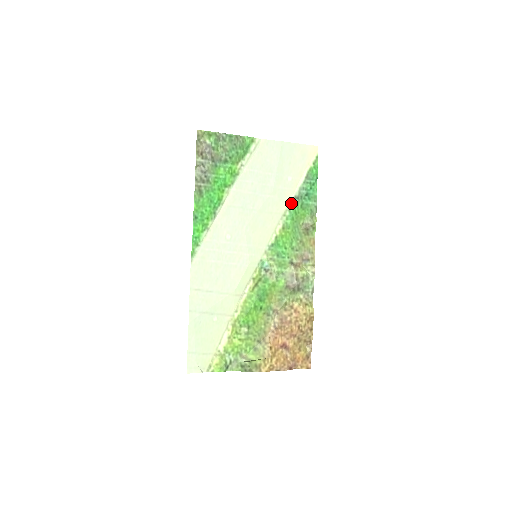
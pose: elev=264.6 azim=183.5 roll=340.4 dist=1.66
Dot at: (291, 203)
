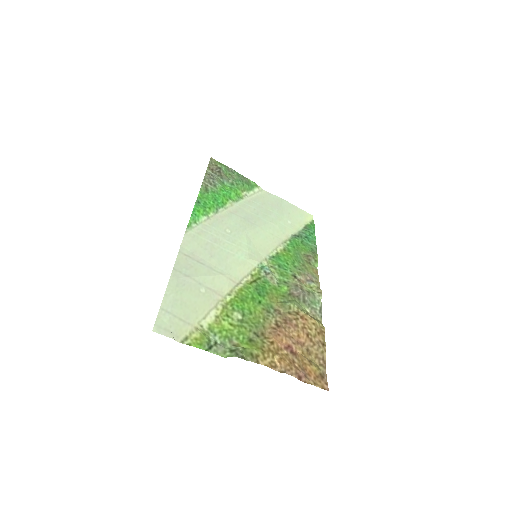
Dot at: (291, 237)
